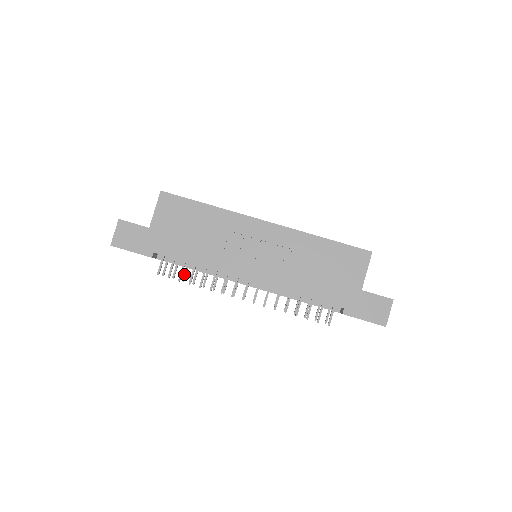
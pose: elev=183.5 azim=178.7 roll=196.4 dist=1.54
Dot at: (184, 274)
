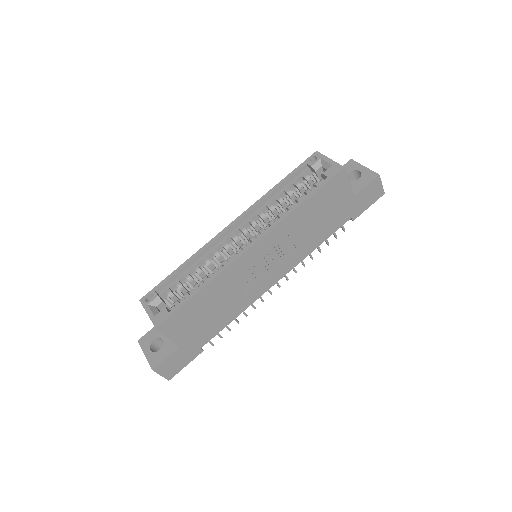
Dot at: occluded
